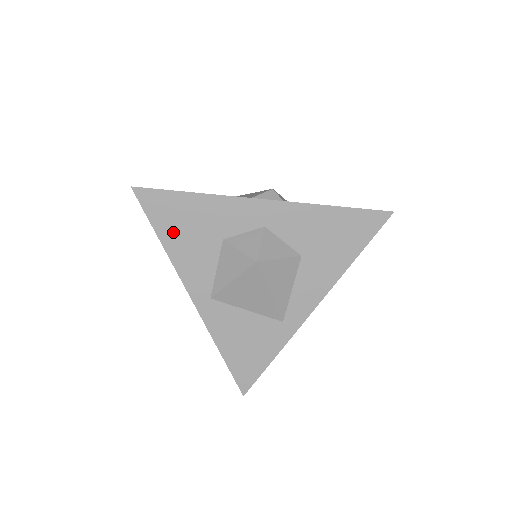
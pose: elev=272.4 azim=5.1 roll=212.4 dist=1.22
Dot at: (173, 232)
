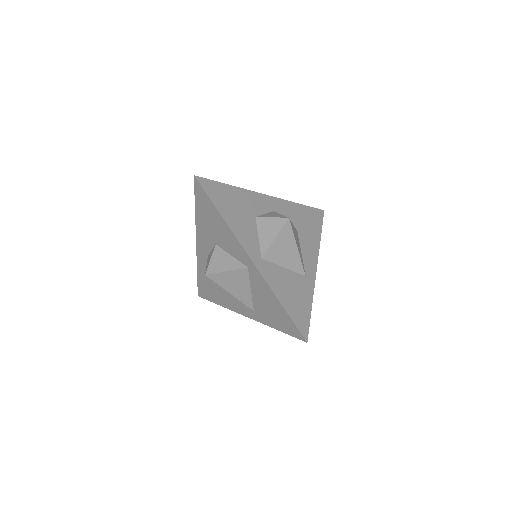
Dot at: (226, 209)
